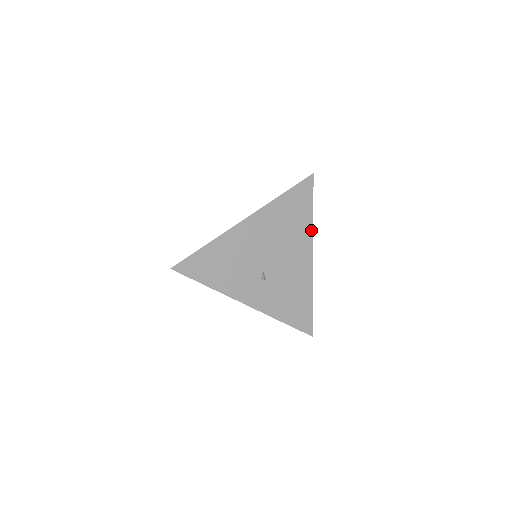
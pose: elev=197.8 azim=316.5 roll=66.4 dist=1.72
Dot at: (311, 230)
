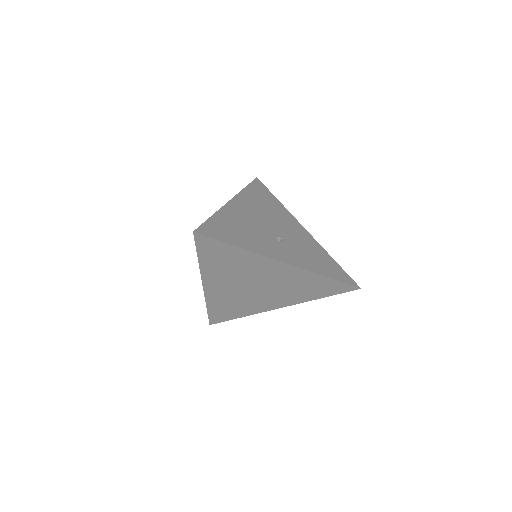
Dot at: (286, 211)
